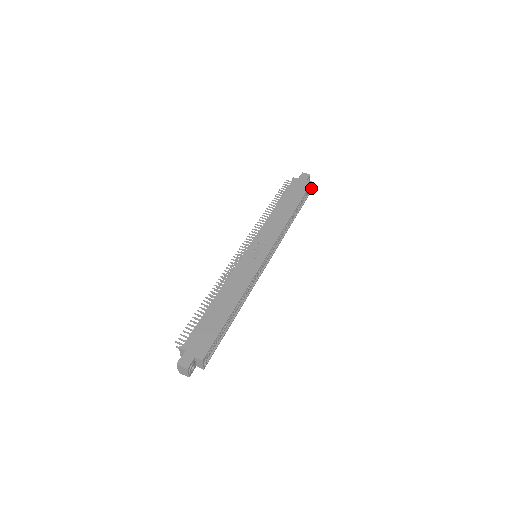
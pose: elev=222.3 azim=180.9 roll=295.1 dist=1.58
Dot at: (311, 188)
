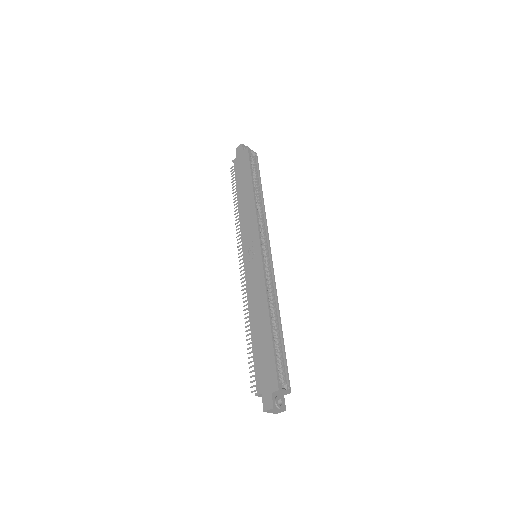
Dot at: (253, 152)
